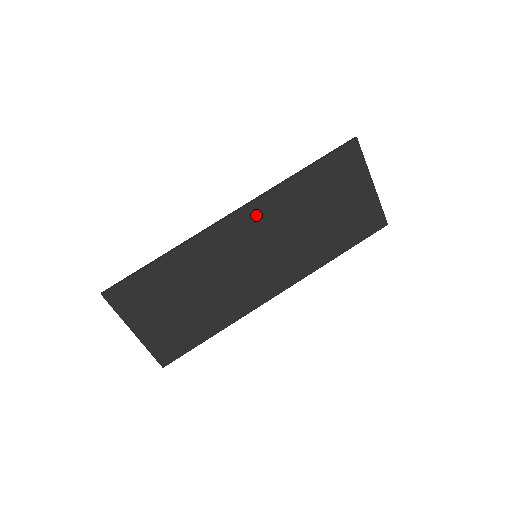
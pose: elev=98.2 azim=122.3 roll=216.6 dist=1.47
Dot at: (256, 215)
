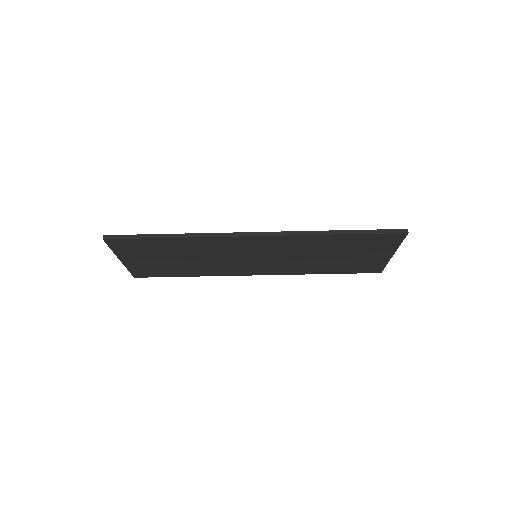
Dot at: (275, 242)
